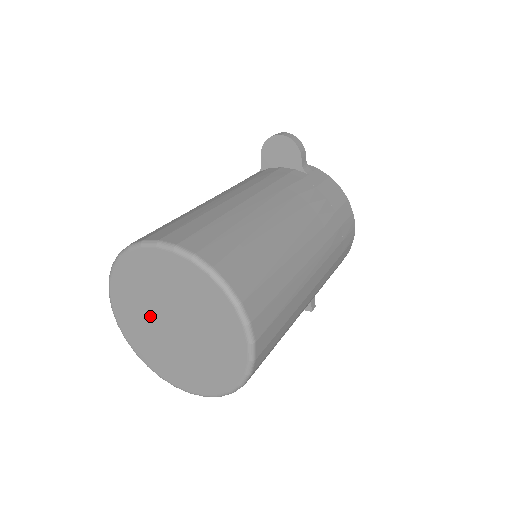
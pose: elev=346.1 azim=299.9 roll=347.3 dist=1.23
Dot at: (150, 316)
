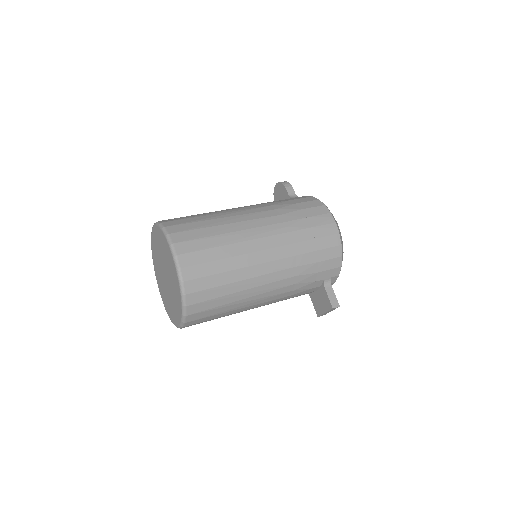
Dot at: (162, 279)
